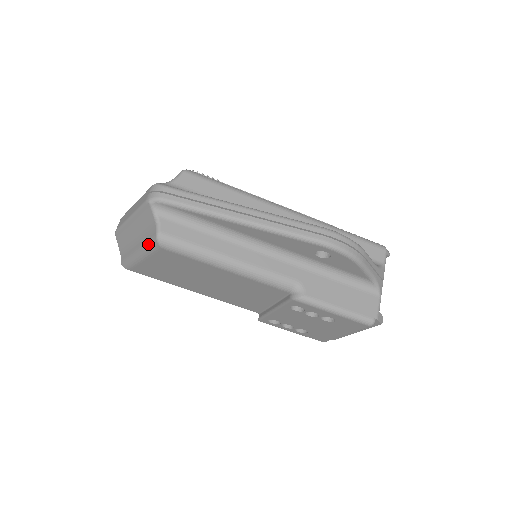
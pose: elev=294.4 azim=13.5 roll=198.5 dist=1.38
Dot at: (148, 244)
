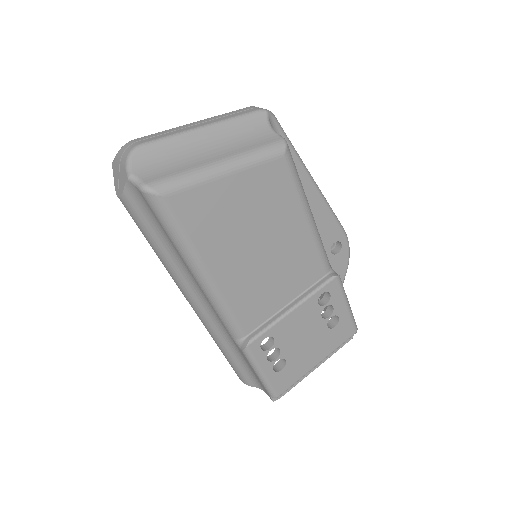
Dot at: (261, 149)
